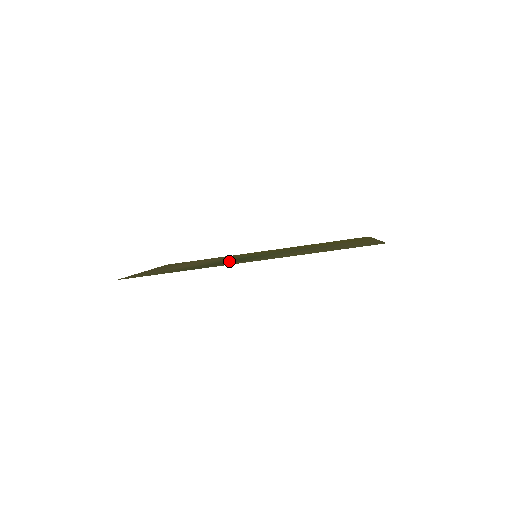
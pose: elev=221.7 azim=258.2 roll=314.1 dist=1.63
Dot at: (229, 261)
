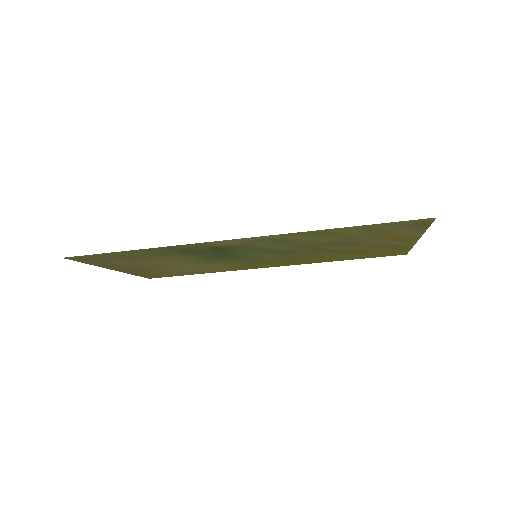
Dot at: (218, 252)
